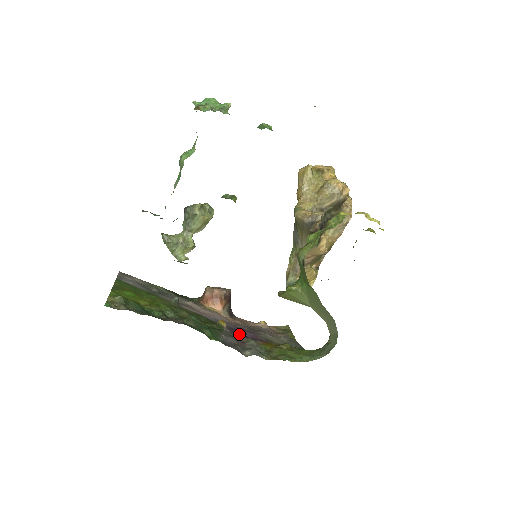
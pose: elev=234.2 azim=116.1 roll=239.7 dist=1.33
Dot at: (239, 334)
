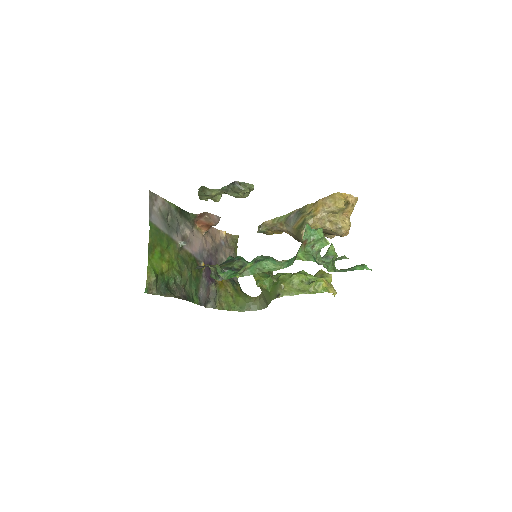
Dot at: (209, 273)
